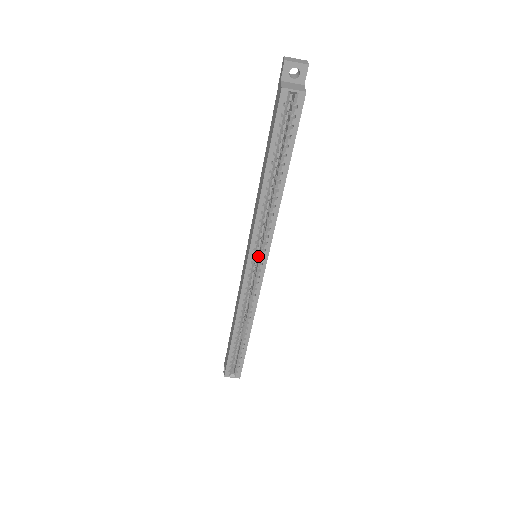
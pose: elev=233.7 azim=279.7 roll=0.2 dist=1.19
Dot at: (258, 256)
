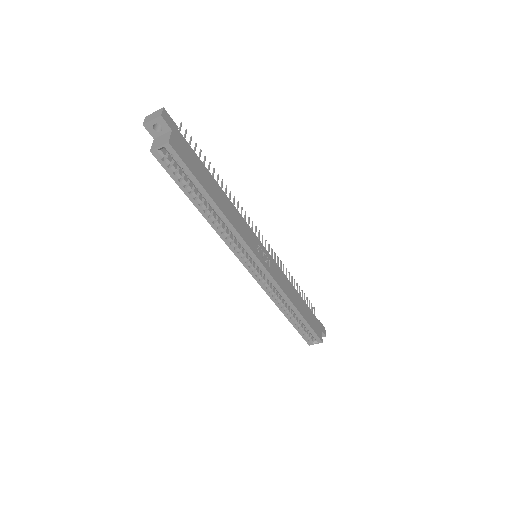
Dot at: occluded
